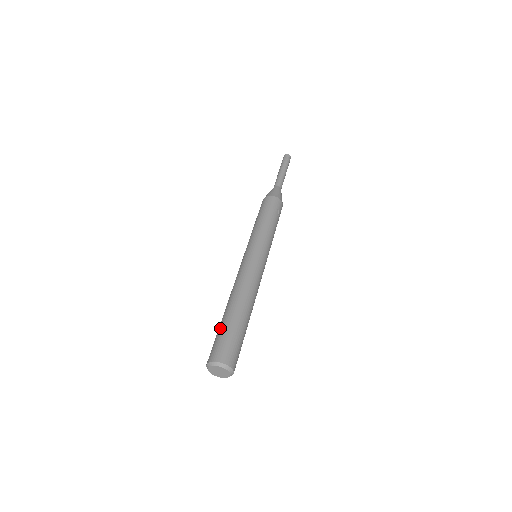
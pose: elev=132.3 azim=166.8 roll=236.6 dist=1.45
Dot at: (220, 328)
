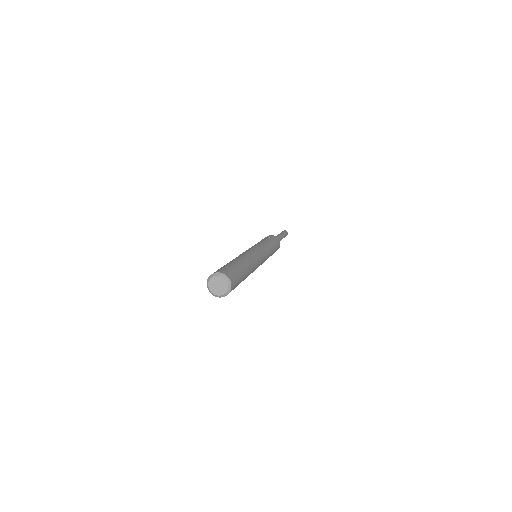
Dot at: occluded
